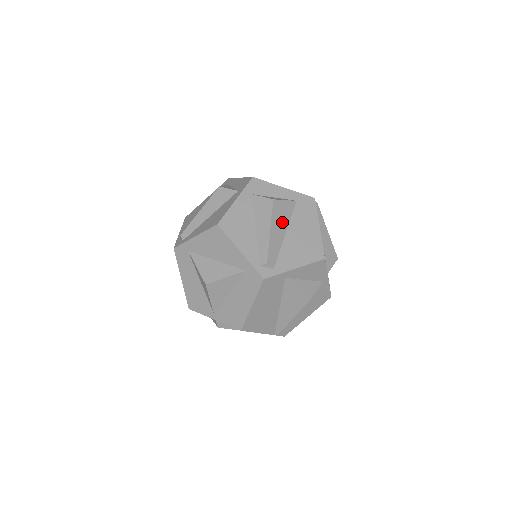
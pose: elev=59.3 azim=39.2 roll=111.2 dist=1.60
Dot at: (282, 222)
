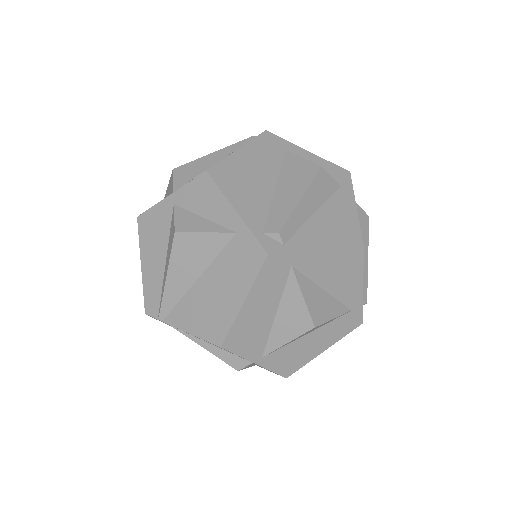
Dot at: occluded
